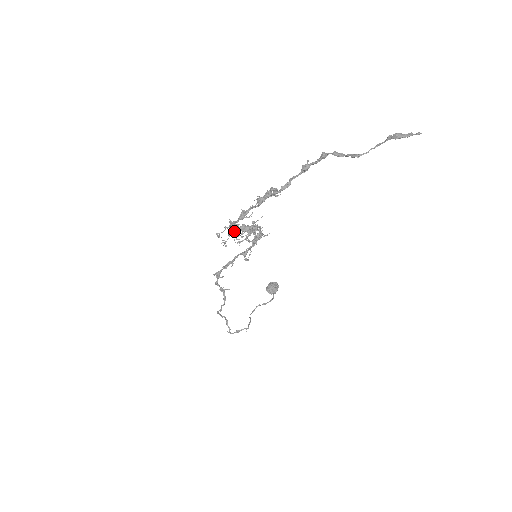
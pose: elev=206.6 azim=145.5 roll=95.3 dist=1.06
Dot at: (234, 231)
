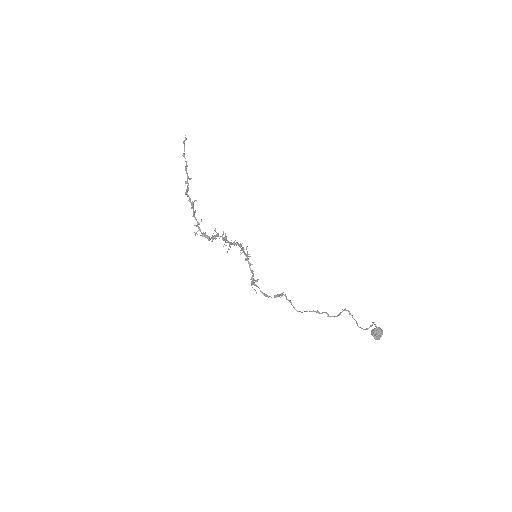
Dot at: (209, 237)
